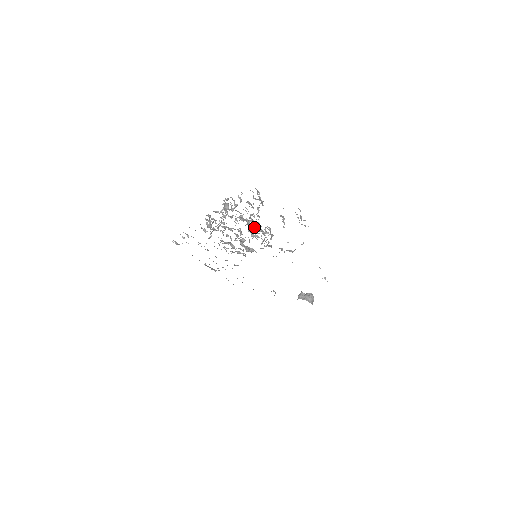
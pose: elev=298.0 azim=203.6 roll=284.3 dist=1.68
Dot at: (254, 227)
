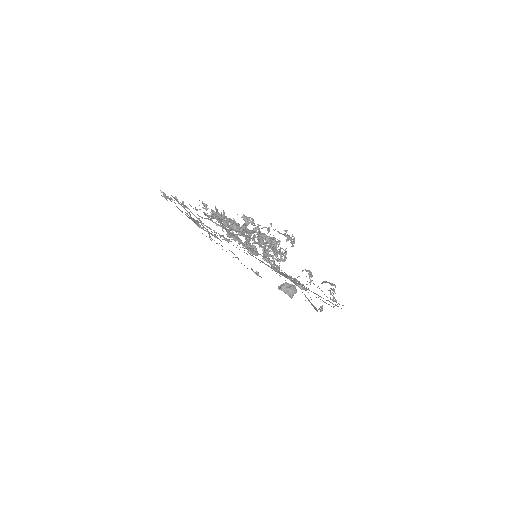
Dot at: (269, 246)
